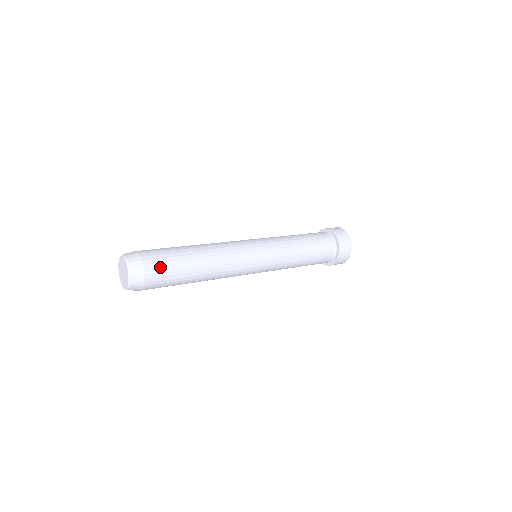
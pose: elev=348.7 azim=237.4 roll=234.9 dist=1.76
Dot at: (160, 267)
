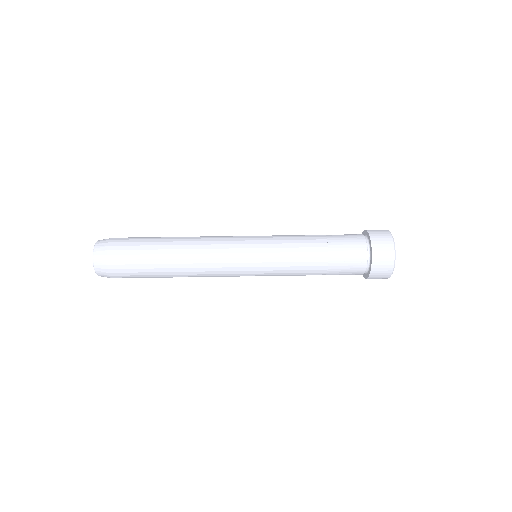
Dot at: (125, 250)
